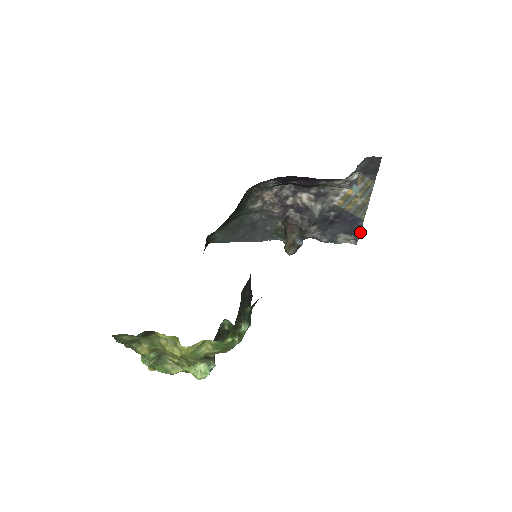
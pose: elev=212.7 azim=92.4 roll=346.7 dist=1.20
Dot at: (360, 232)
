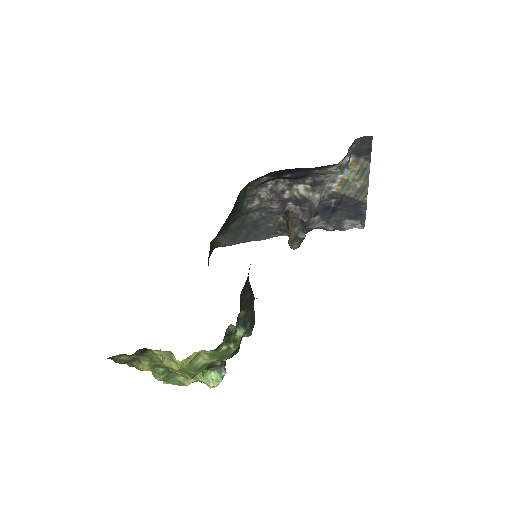
Dot at: (365, 215)
